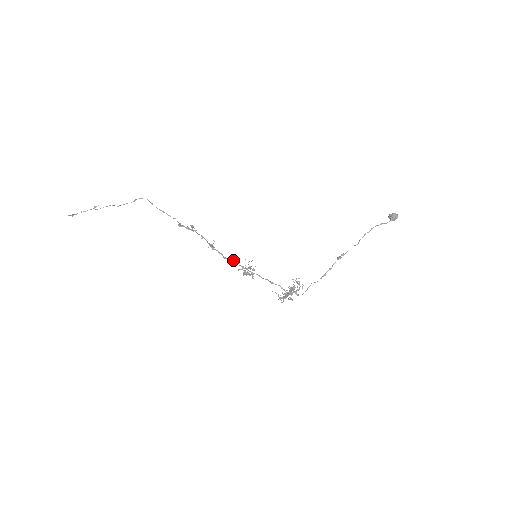
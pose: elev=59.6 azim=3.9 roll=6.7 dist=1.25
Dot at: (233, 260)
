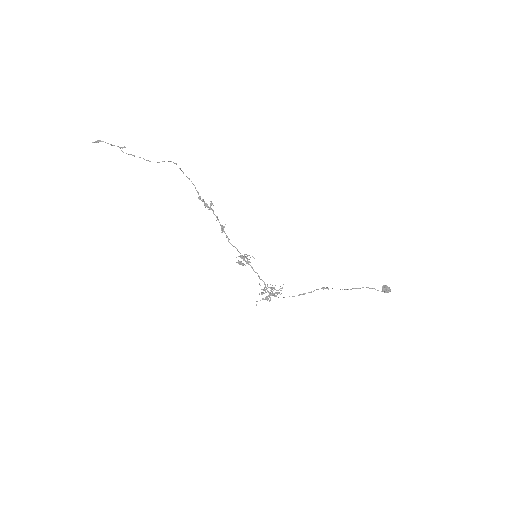
Dot at: occluded
